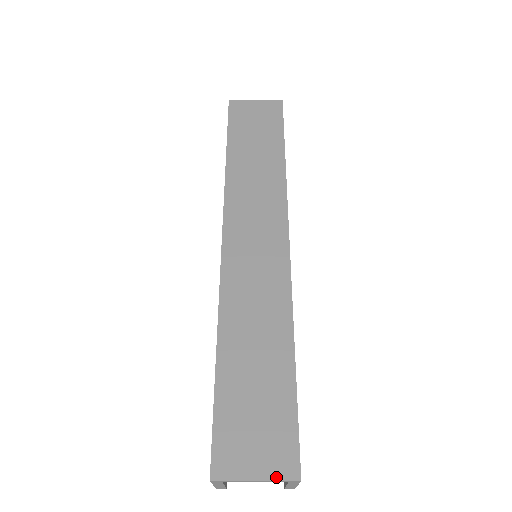
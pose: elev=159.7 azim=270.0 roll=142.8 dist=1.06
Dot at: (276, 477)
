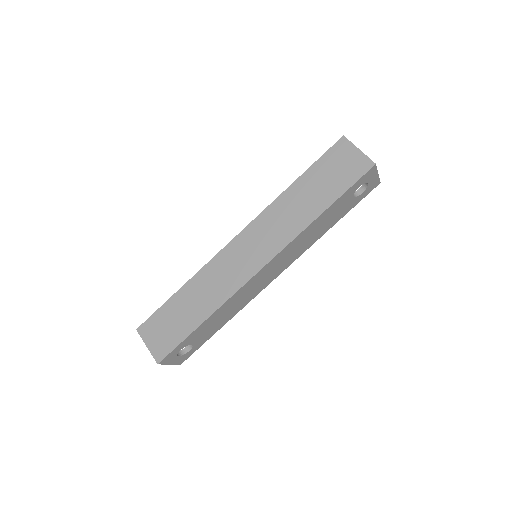
Dot at: (153, 353)
